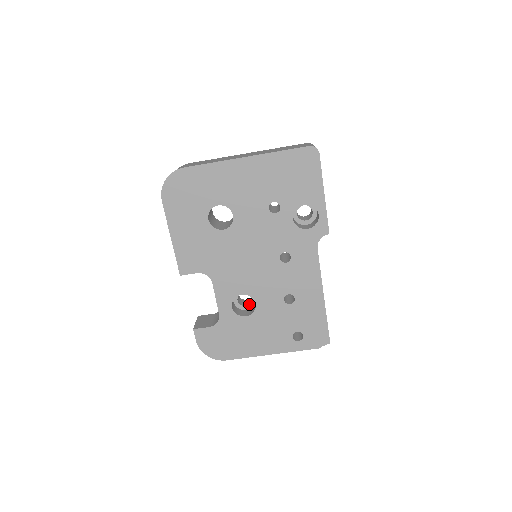
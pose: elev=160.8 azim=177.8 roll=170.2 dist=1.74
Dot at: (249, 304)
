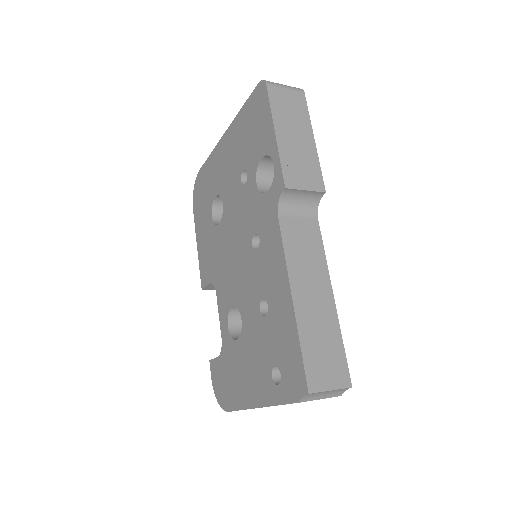
Dot at: occluded
